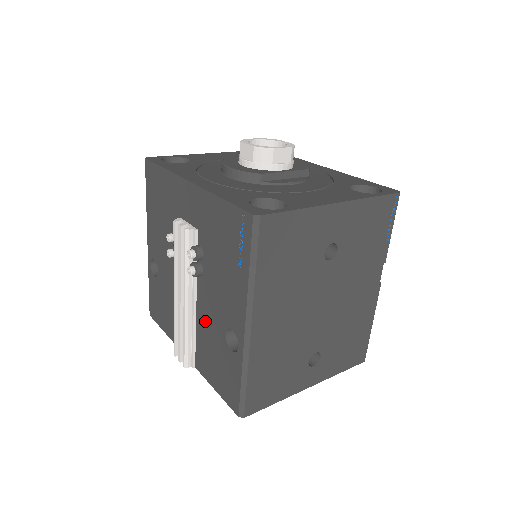
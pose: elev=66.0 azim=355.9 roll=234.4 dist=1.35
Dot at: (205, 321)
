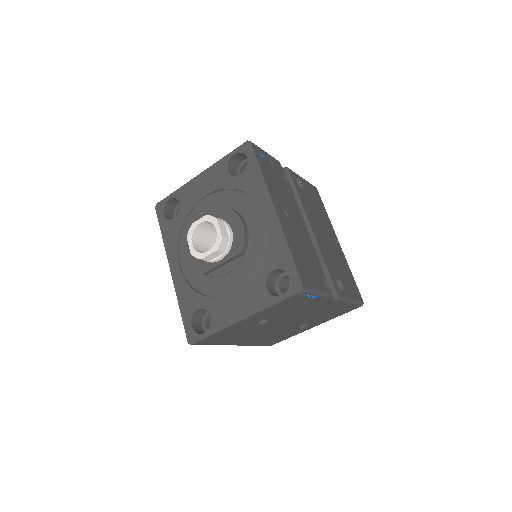
Dot at: occluded
